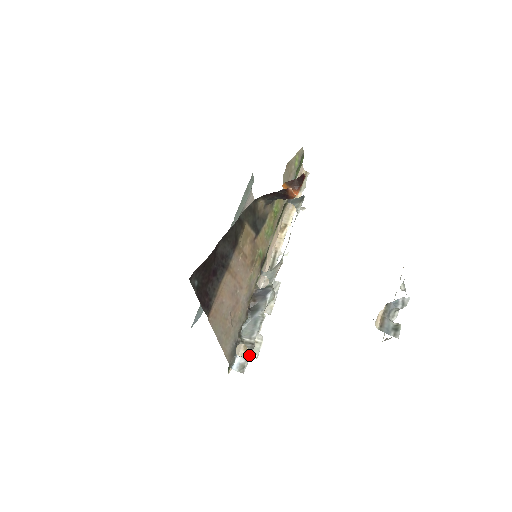
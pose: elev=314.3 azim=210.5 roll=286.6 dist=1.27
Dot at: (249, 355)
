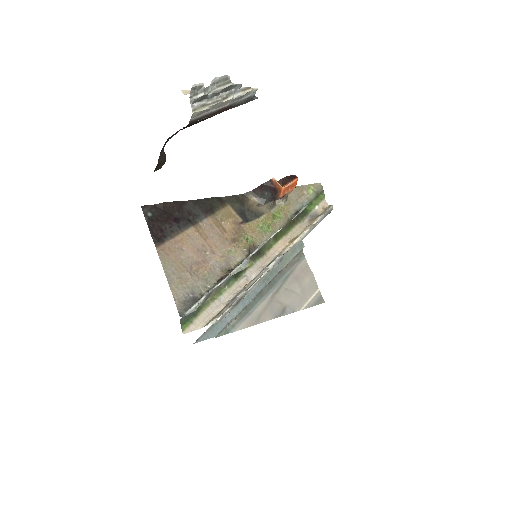
Dot at: (199, 301)
